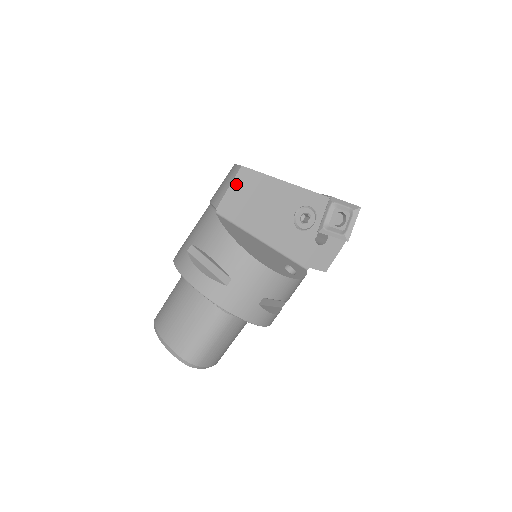
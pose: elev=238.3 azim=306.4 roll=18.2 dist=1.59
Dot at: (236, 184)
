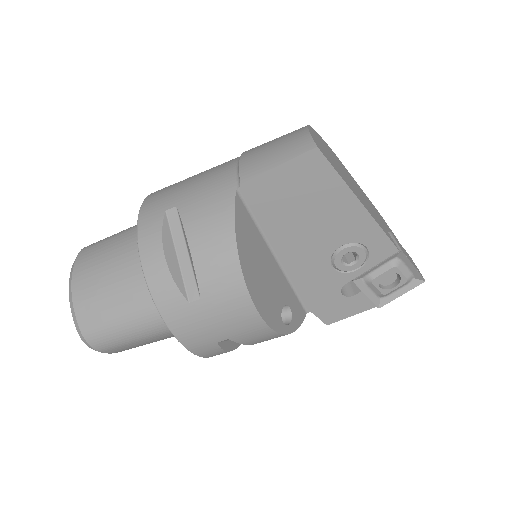
Dot at: (291, 167)
